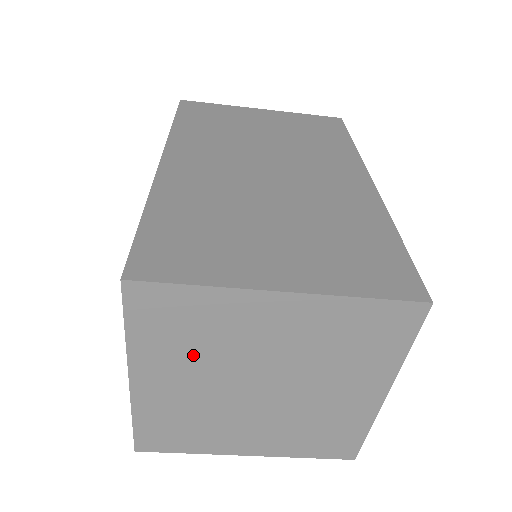
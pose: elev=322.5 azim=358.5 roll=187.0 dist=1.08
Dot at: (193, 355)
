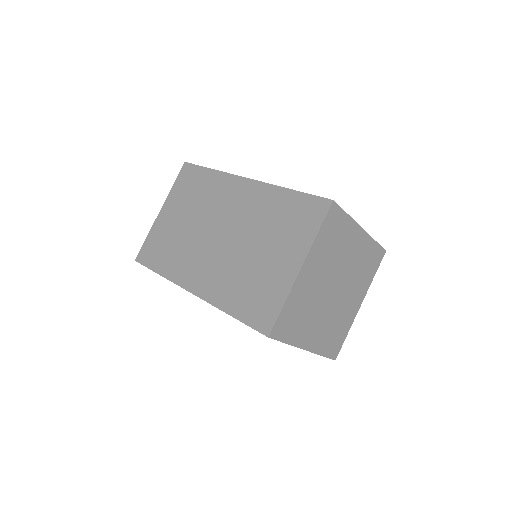
Dot at: (308, 317)
